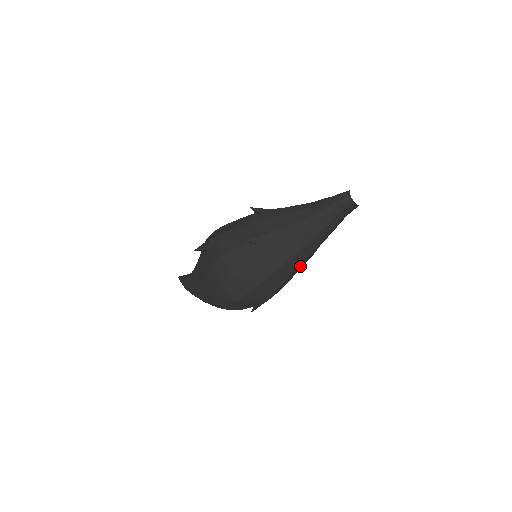
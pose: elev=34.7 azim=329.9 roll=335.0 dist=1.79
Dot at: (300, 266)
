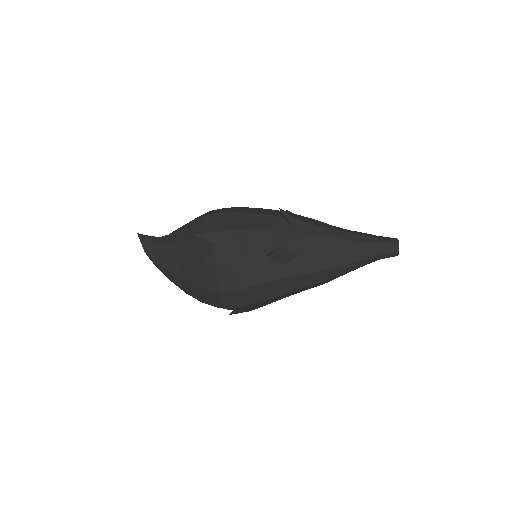
Dot at: occluded
